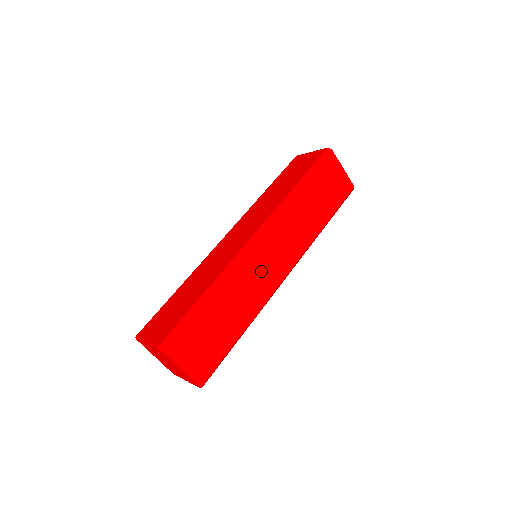
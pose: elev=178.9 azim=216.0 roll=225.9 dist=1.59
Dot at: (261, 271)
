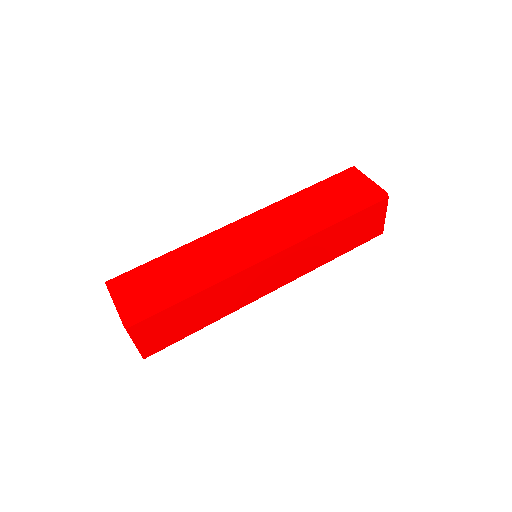
Dot at: (252, 284)
